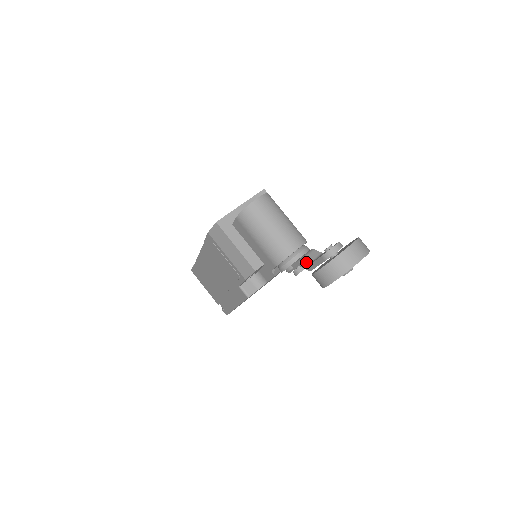
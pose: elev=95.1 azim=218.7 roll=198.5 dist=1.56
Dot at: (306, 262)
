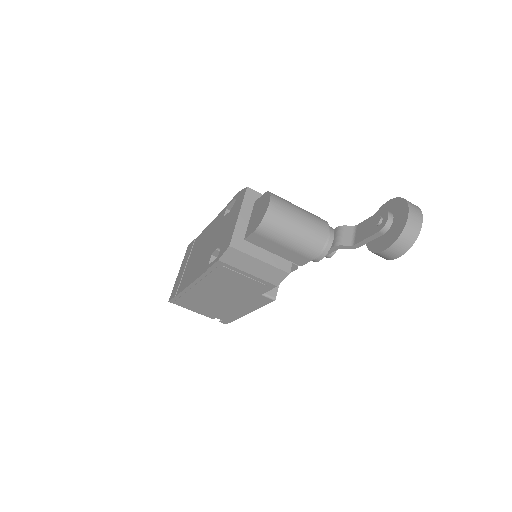
Dot at: (348, 242)
